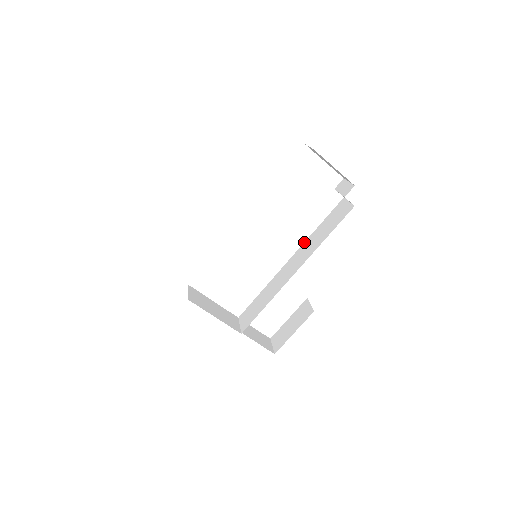
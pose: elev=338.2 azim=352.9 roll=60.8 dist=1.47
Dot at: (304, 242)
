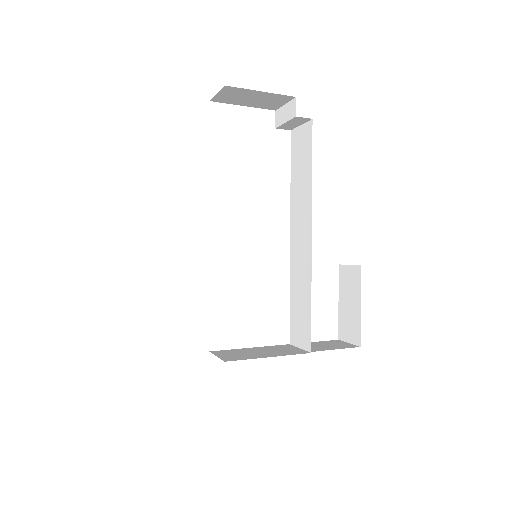
Dot at: (290, 207)
